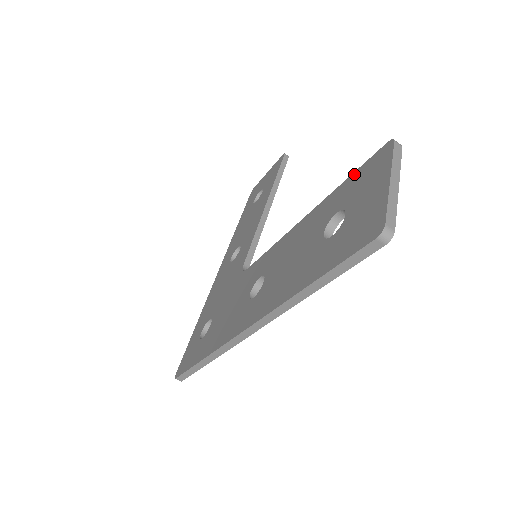
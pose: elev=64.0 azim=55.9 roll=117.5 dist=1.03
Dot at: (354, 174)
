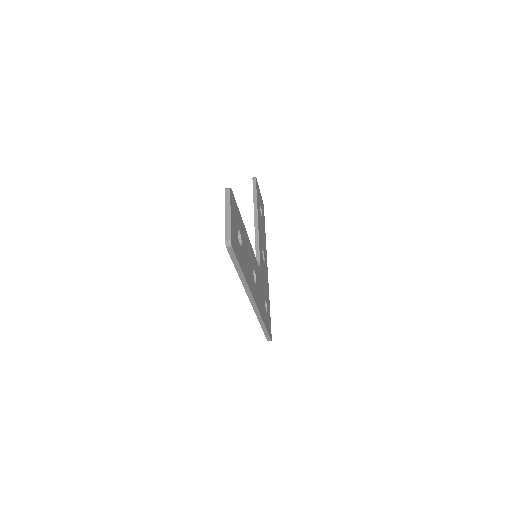
Dot at: occluded
